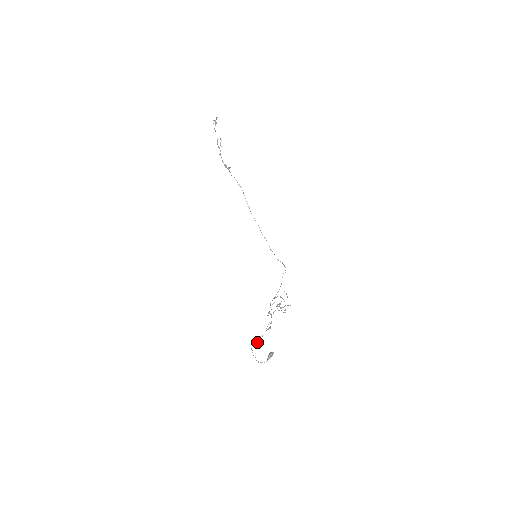
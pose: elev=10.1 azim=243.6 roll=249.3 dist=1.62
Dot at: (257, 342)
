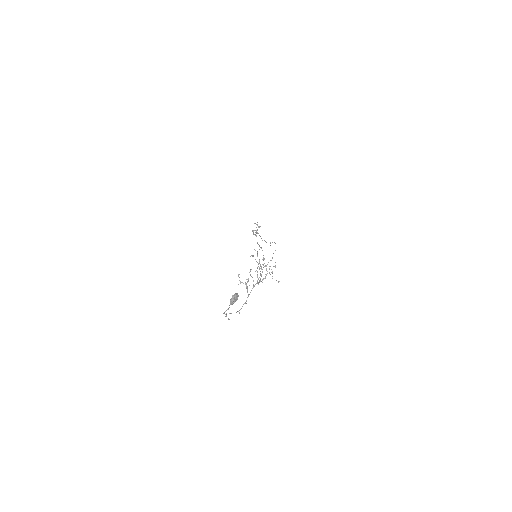
Dot at: (239, 310)
